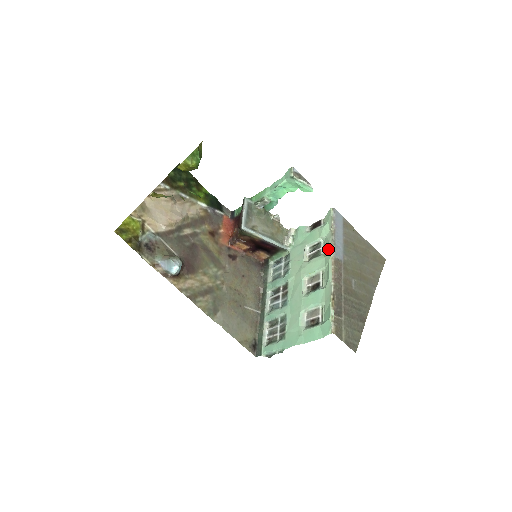
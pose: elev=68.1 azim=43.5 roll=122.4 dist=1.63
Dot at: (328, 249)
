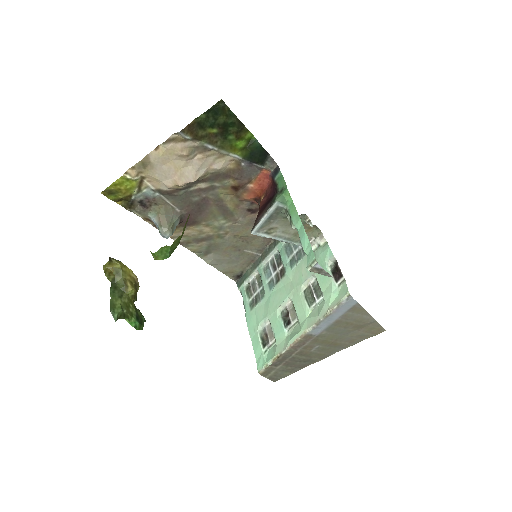
Dot at: (312, 319)
